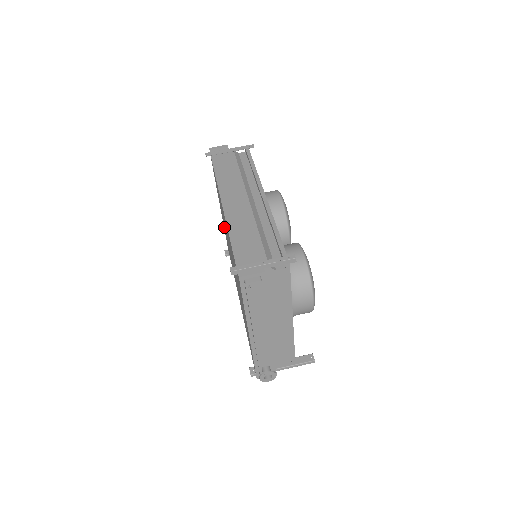
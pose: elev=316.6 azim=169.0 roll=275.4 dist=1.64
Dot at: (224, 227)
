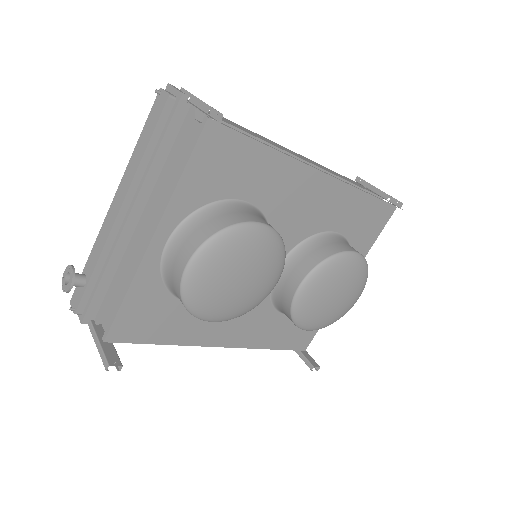
Dot at: occluded
